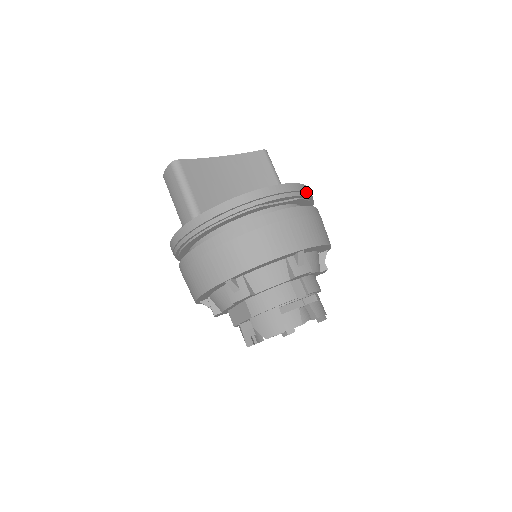
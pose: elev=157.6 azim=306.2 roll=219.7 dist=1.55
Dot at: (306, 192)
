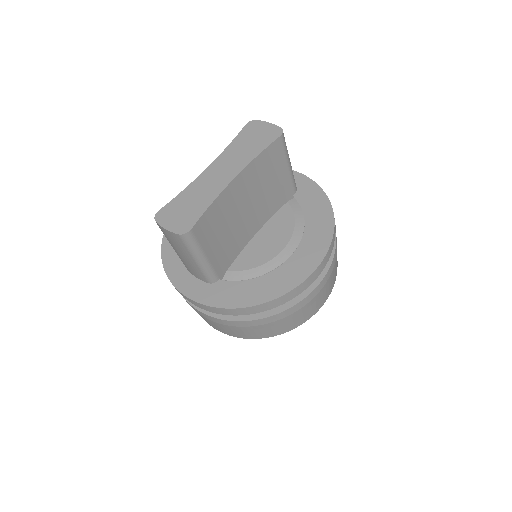
Dot at: (334, 233)
